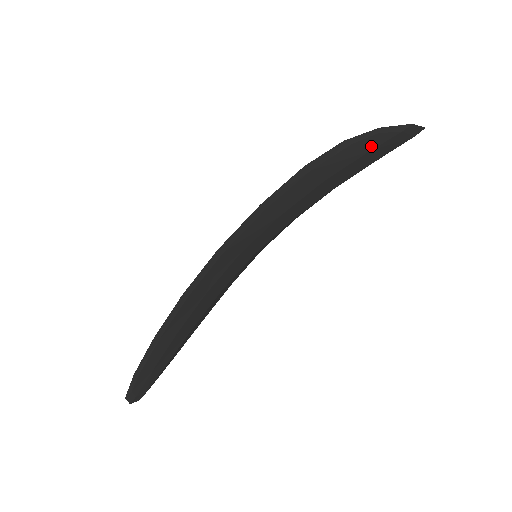
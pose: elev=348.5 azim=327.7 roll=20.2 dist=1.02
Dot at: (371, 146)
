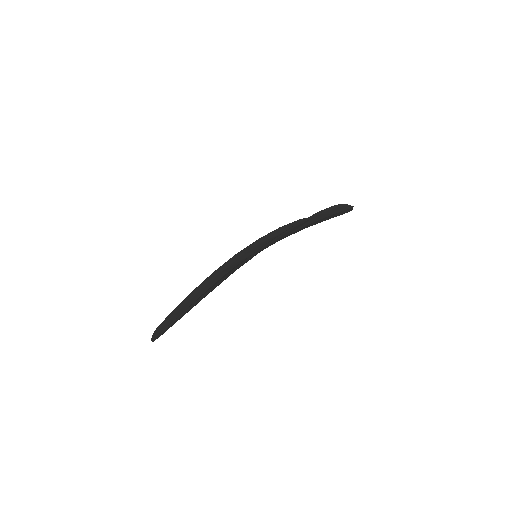
Dot at: (338, 211)
